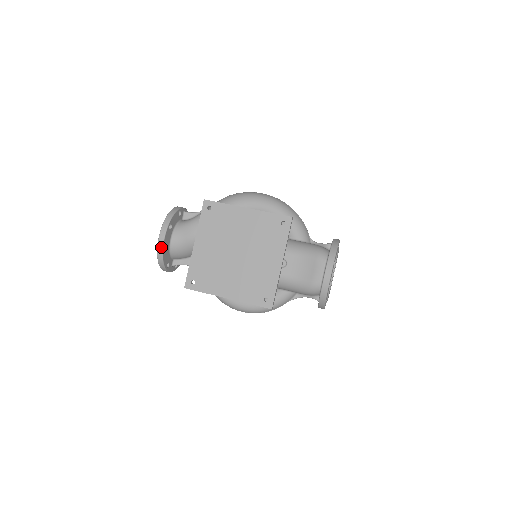
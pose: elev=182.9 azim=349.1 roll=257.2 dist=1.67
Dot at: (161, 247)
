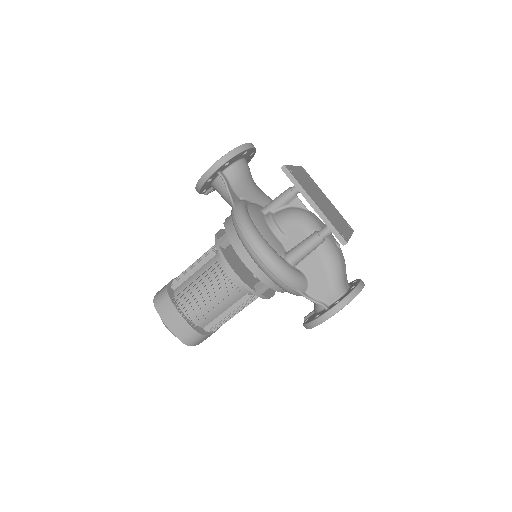
Dot at: (249, 146)
